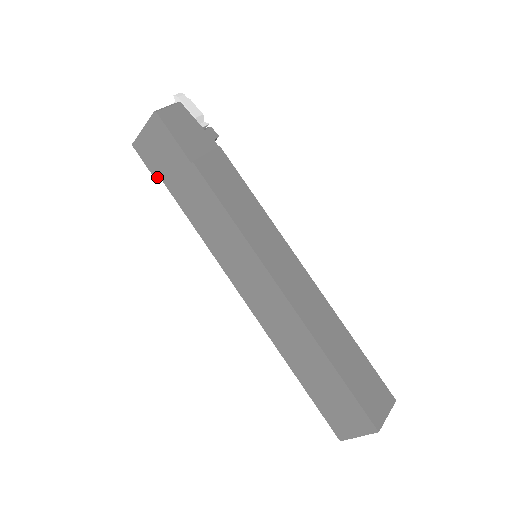
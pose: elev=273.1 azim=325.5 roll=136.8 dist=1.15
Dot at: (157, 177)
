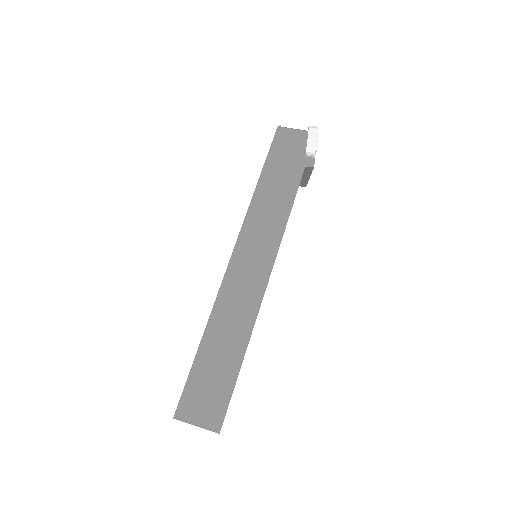
Dot at: occluded
